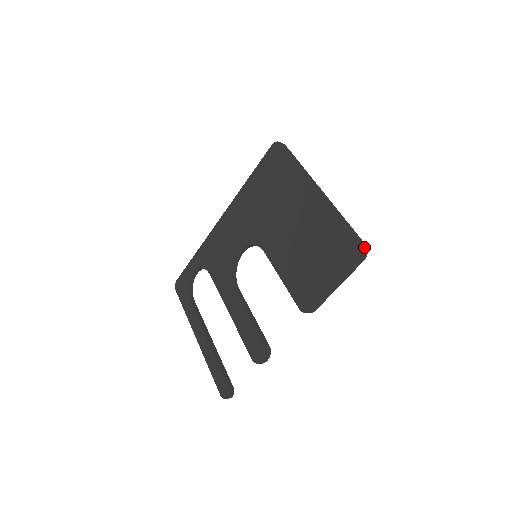
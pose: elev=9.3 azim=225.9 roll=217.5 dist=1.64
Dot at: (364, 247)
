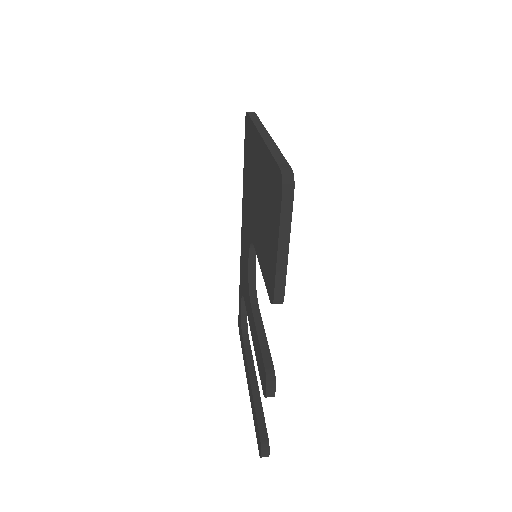
Dot at: (285, 172)
